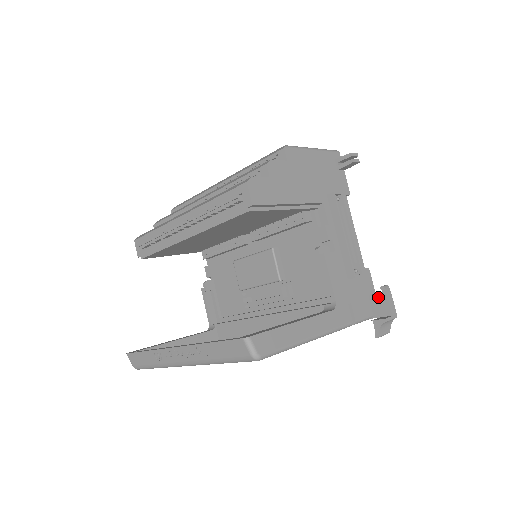
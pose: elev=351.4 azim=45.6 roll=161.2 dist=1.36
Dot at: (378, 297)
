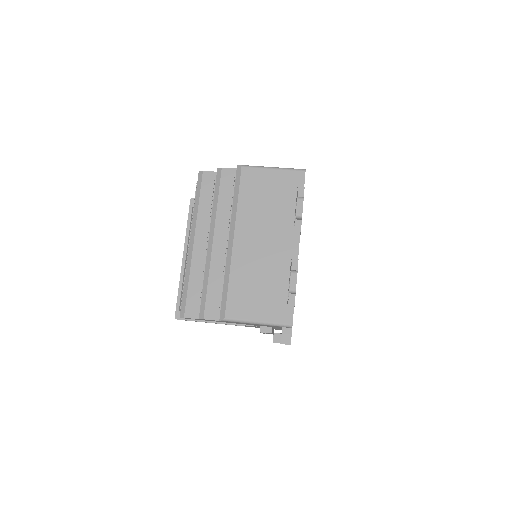
Dot at: occluded
